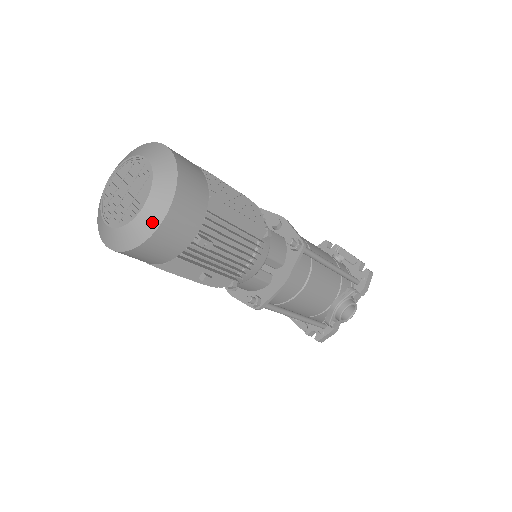
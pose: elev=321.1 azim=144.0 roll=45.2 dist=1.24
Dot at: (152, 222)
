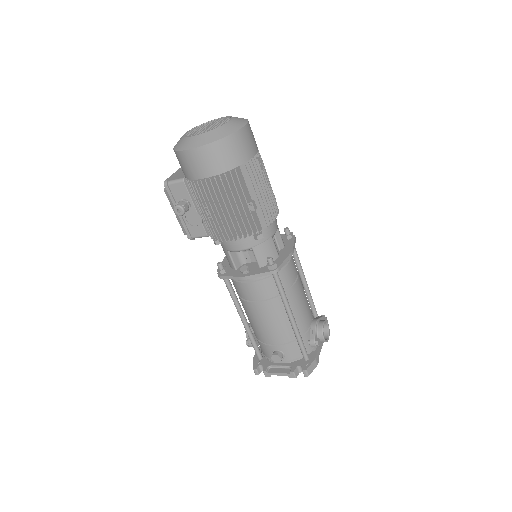
Dot at: (239, 124)
